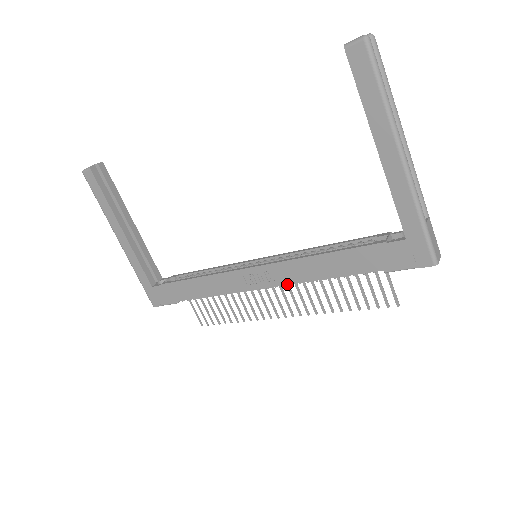
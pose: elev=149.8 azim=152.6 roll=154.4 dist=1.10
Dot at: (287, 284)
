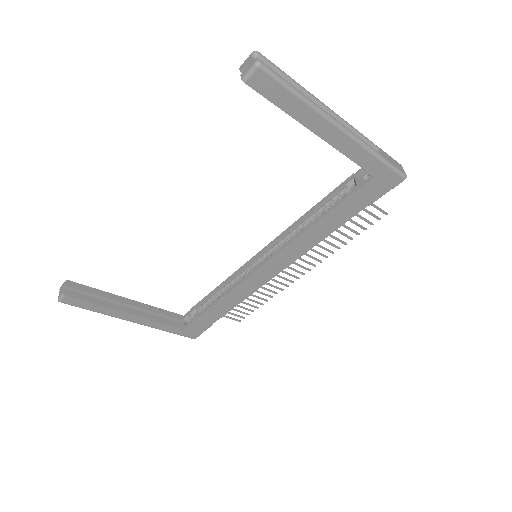
Dot at: occluded
